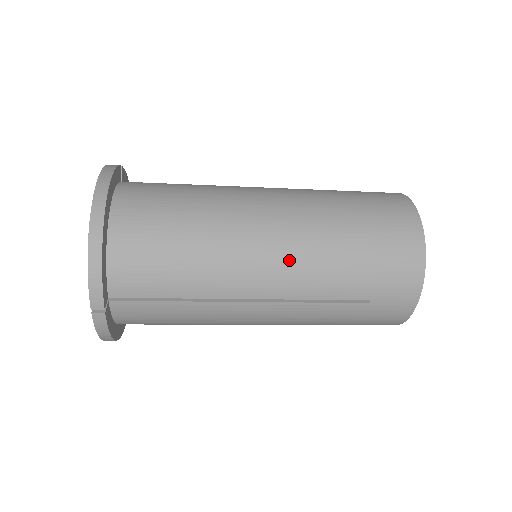
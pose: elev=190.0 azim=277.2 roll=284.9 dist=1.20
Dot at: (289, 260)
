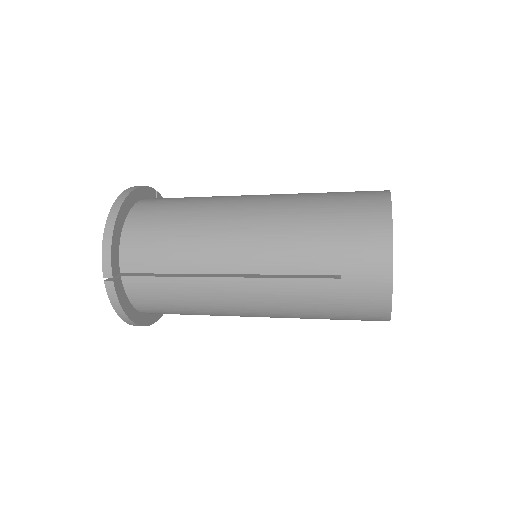
Dot at: (260, 237)
